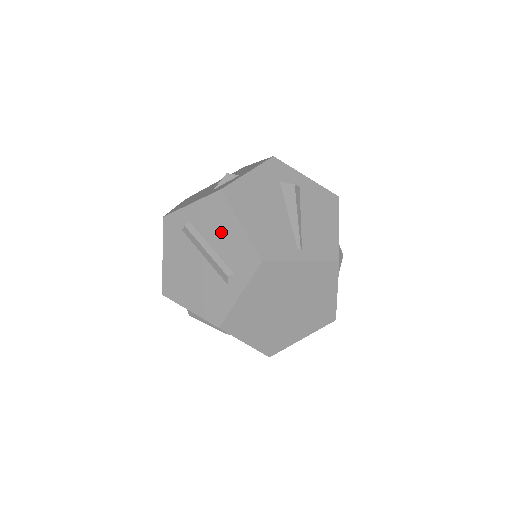
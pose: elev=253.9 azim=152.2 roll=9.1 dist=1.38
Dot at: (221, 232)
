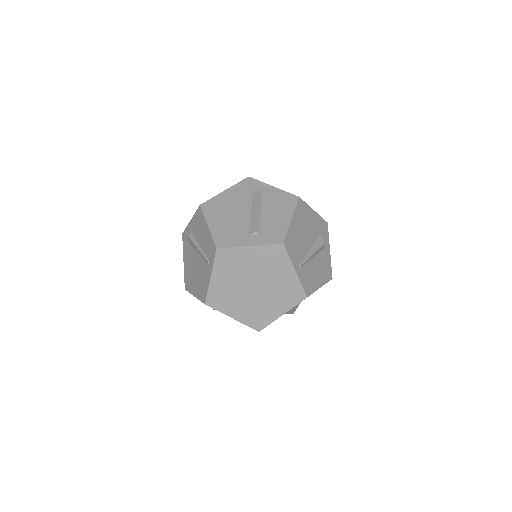
Dot at: (276, 212)
